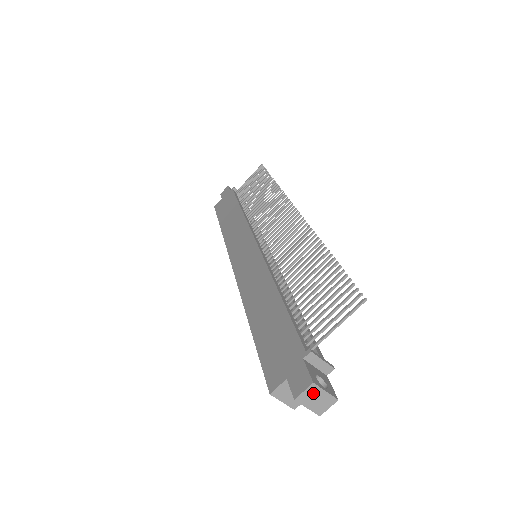
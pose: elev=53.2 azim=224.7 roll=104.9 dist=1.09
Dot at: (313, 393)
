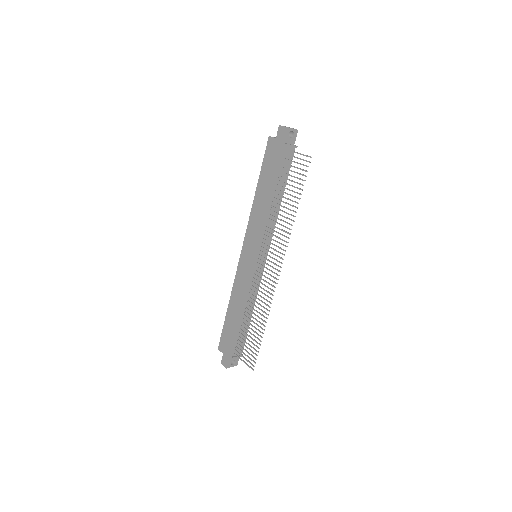
Dot at: (227, 366)
